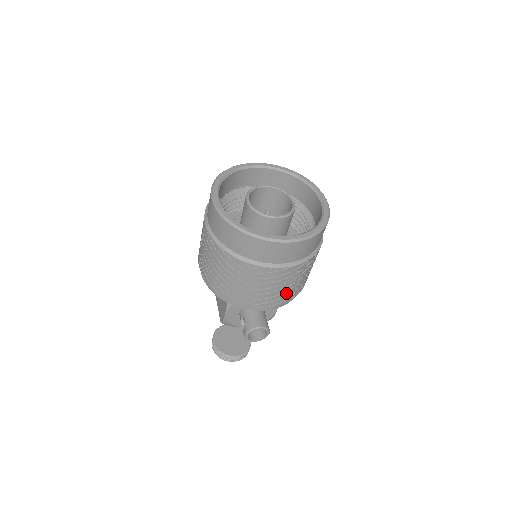
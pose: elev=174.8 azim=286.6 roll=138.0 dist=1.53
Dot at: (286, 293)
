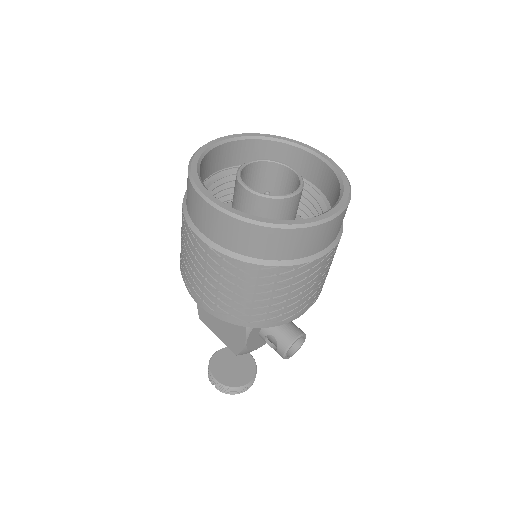
Dot at: (323, 282)
